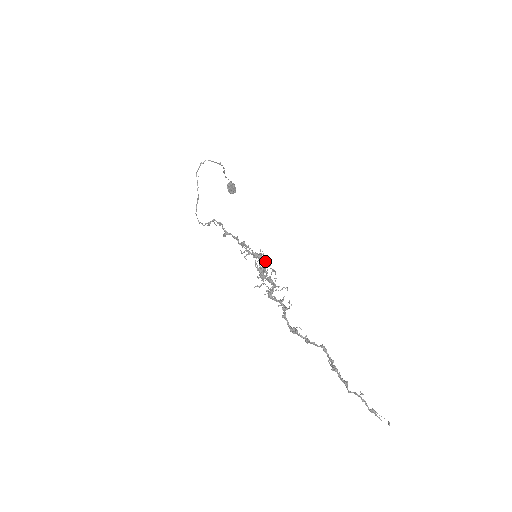
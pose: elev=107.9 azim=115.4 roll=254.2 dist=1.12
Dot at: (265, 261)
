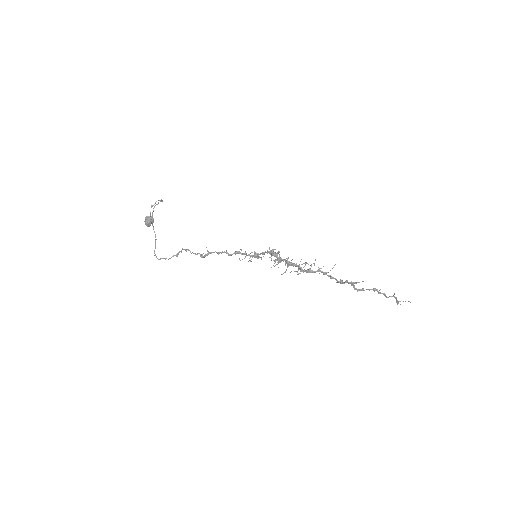
Dot at: (278, 253)
